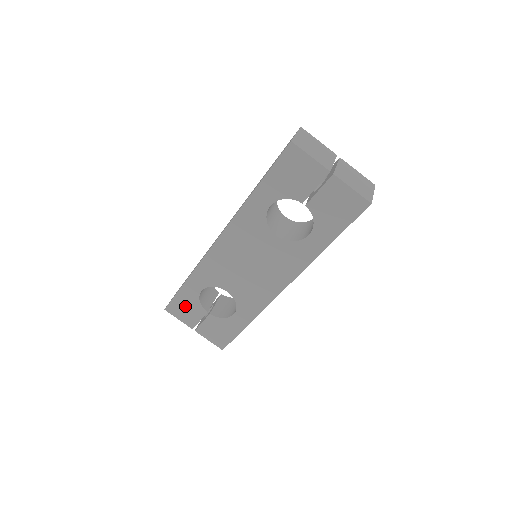
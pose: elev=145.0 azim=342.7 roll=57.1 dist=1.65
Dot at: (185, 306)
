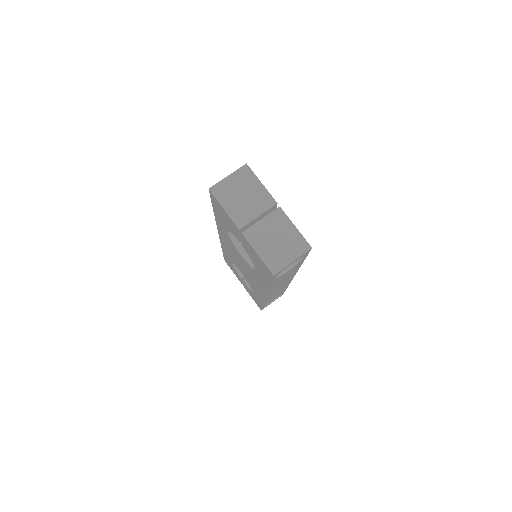
Dot at: (231, 266)
